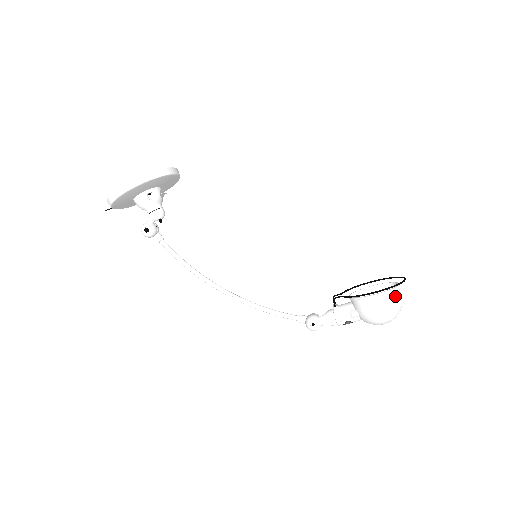
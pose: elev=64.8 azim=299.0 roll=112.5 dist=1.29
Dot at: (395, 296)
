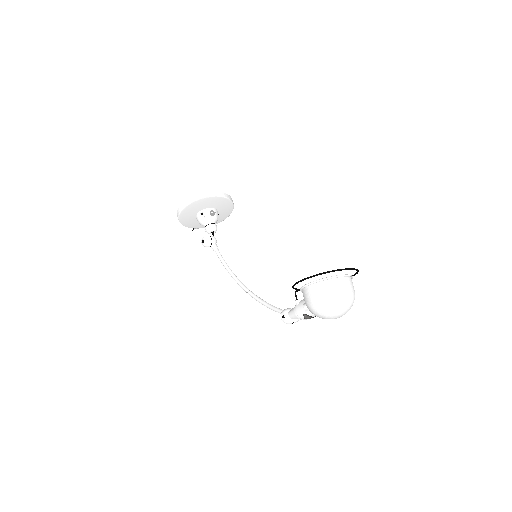
Dot at: (326, 287)
